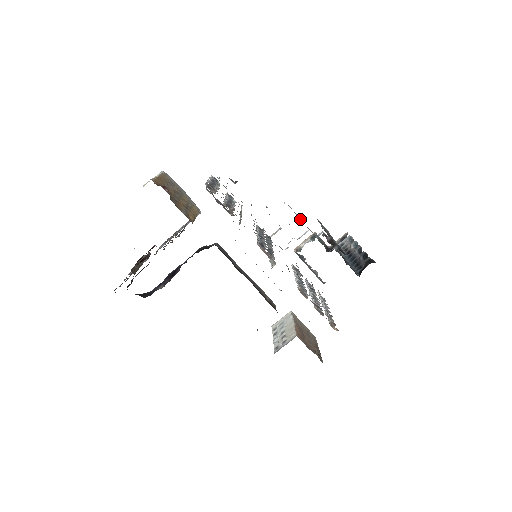
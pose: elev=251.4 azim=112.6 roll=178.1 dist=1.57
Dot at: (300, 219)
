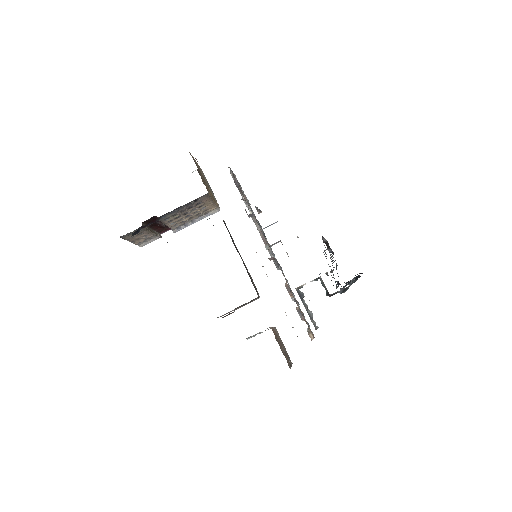
Dot at: occluded
